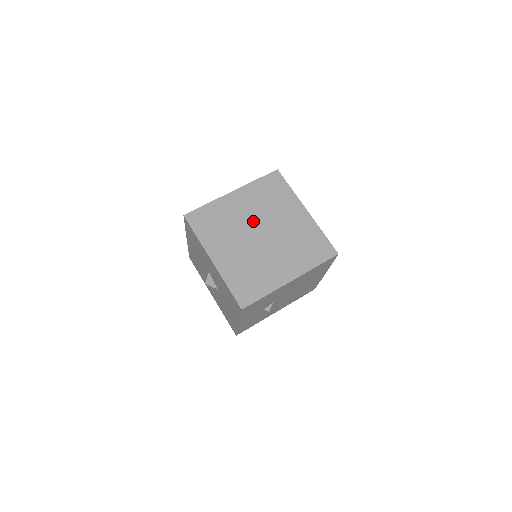
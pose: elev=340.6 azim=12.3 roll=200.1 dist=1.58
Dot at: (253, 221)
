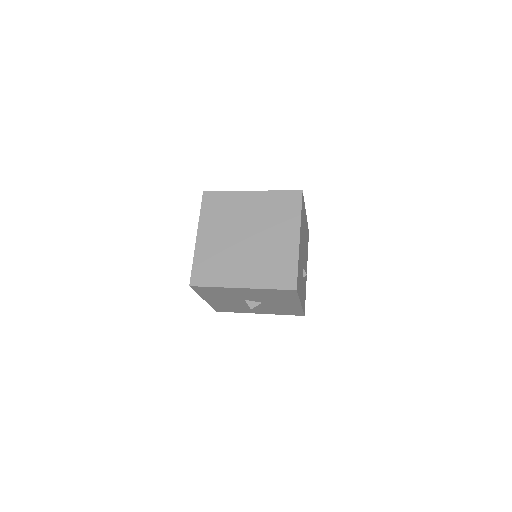
Dot at: (232, 236)
